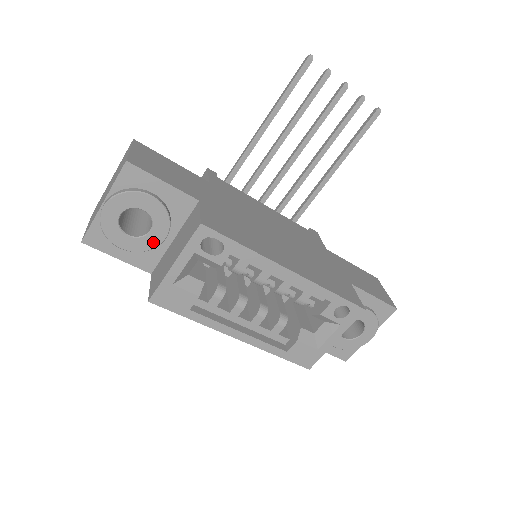
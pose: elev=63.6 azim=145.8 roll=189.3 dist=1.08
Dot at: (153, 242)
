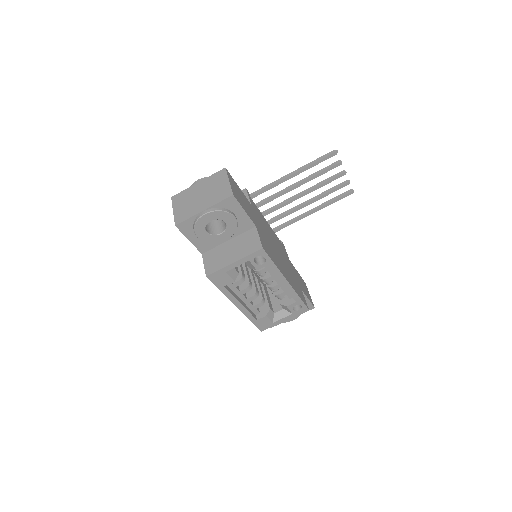
Dot at: (218, 240)
